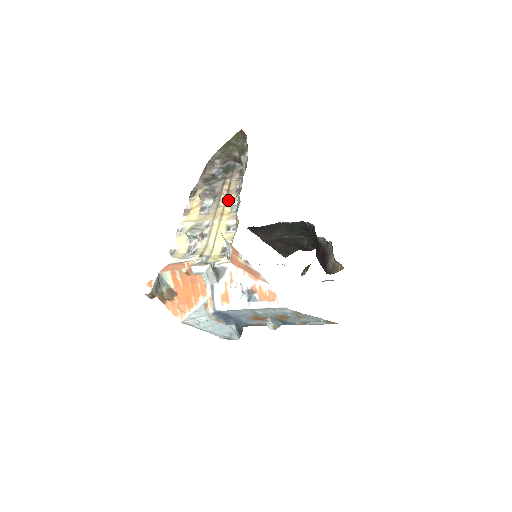
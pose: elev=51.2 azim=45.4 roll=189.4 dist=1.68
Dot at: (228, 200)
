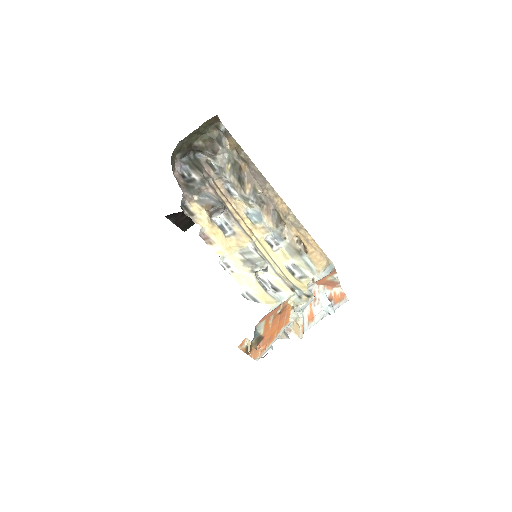
Dot at: (236, 208)
